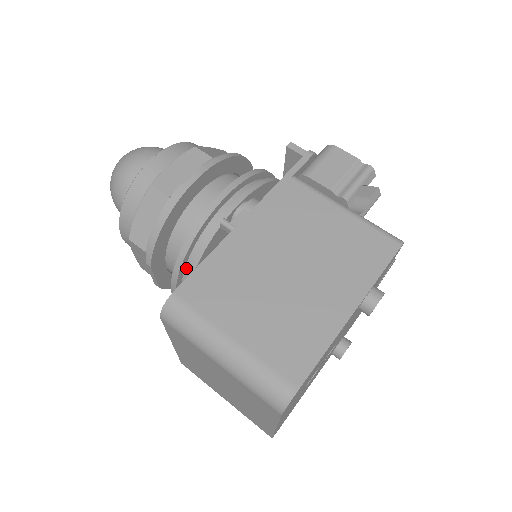
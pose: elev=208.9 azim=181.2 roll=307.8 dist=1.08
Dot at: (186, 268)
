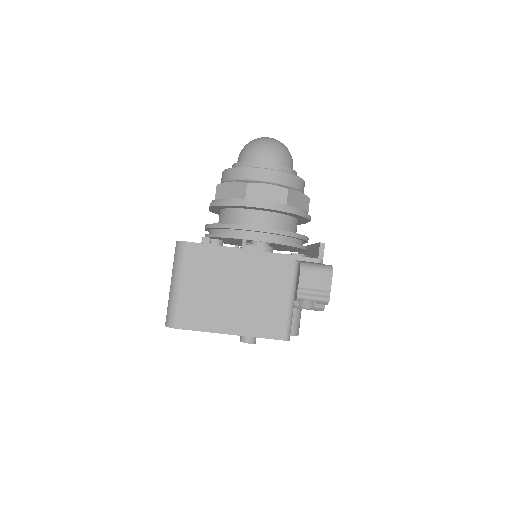
Dot at: (217, 229)
